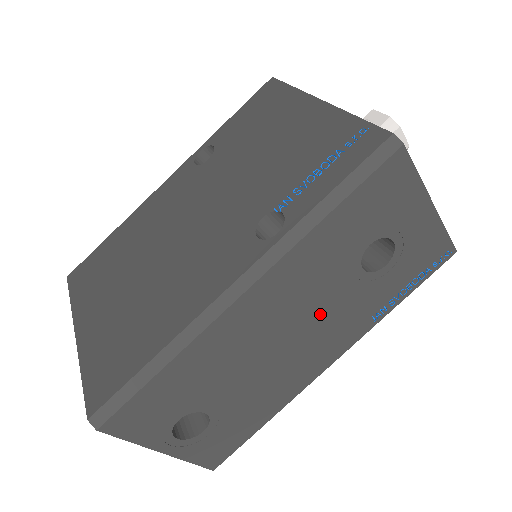
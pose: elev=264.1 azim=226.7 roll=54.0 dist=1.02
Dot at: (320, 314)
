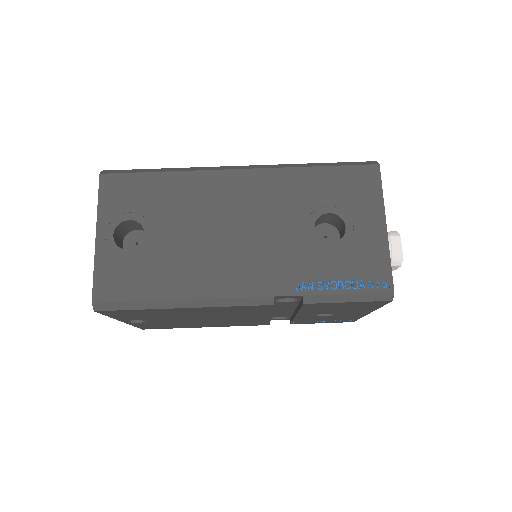
Dot at: (266, 235)
